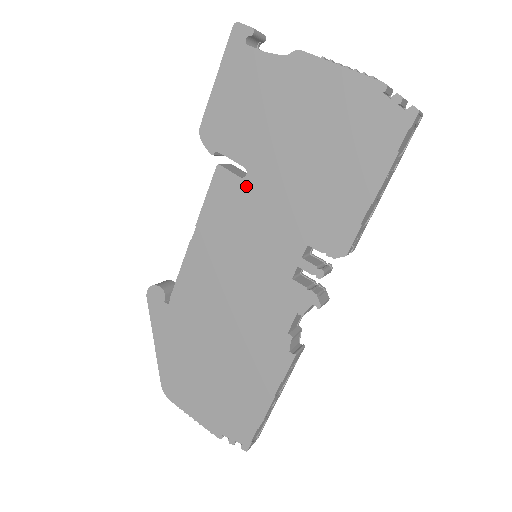
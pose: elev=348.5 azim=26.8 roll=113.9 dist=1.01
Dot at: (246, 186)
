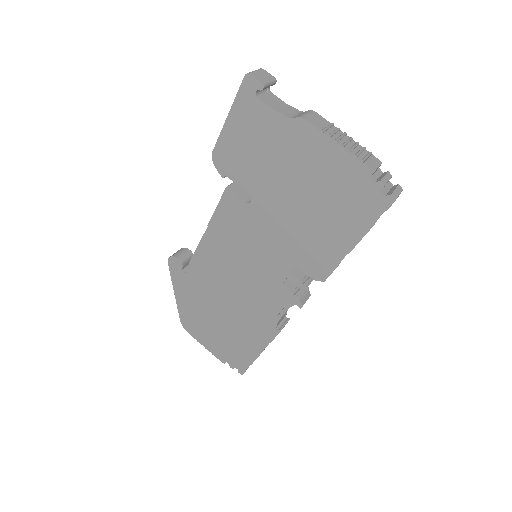
Dot at: (250, 210)
